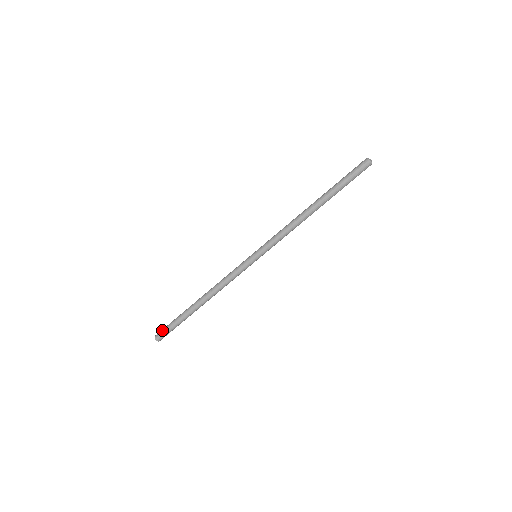
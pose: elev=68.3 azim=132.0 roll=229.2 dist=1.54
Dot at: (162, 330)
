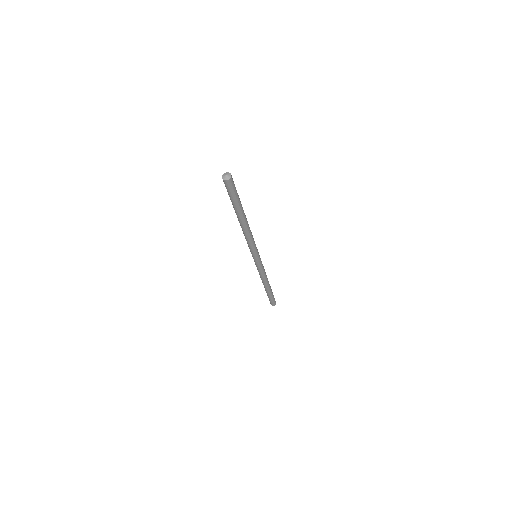
Dot at: (270, 302)
